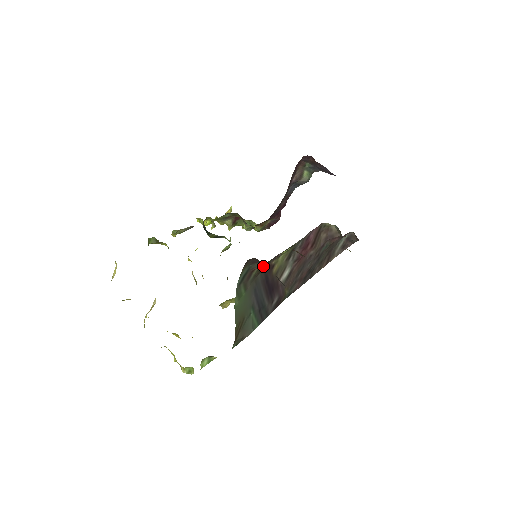
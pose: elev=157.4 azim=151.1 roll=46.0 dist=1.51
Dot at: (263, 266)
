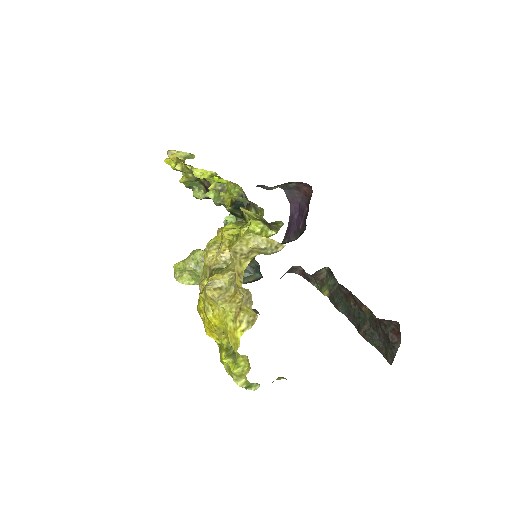
Dot at: occluded
